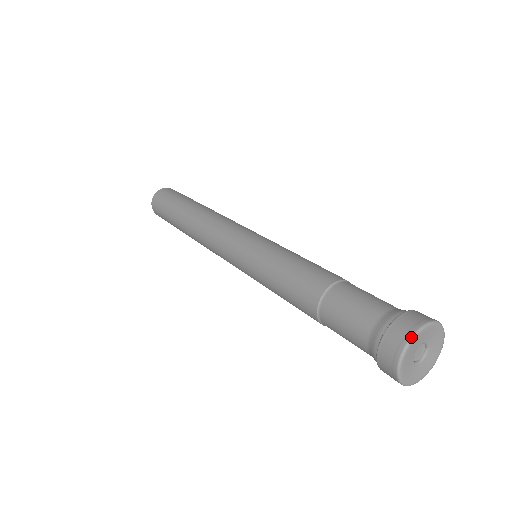
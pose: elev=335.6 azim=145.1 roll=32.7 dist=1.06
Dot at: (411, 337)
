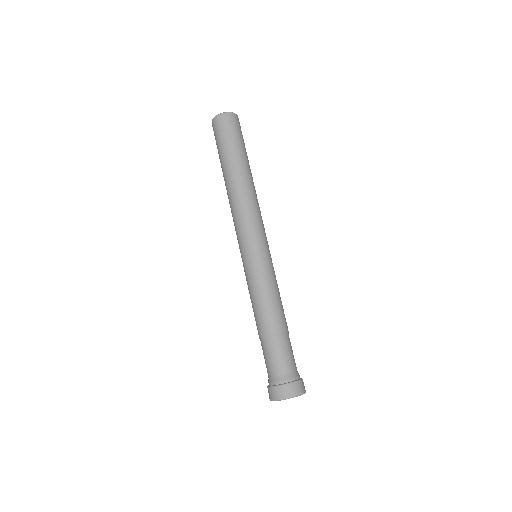
Dot at: (273, 400)
